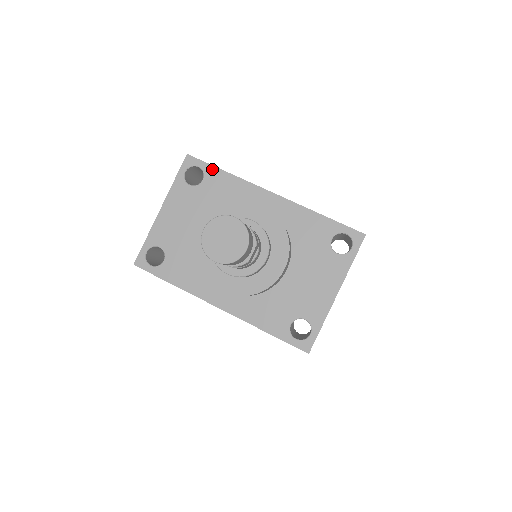
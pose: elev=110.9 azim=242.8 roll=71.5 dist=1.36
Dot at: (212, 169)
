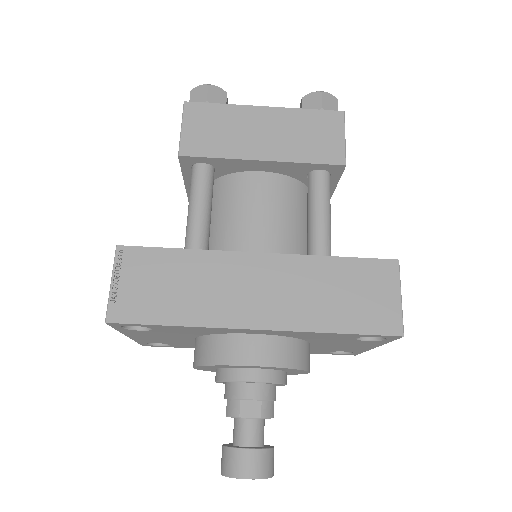
Dot at: (154, 326)
